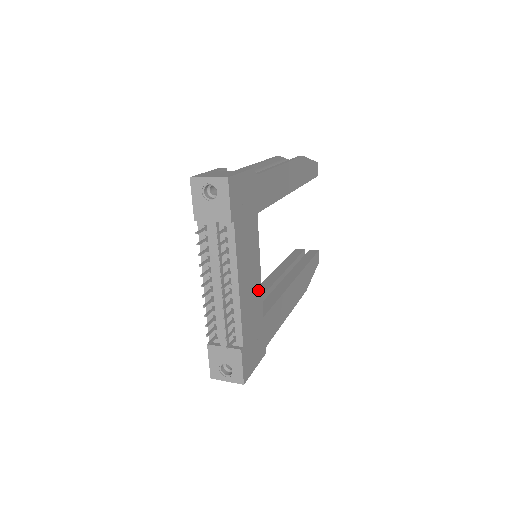
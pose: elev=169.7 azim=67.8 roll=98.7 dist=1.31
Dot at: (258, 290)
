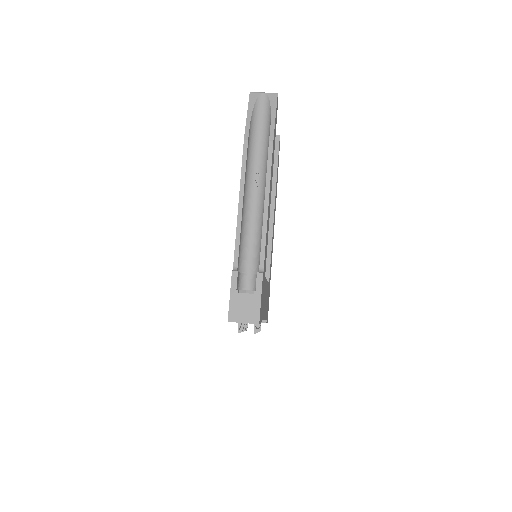
Dot at: (267, 288)
